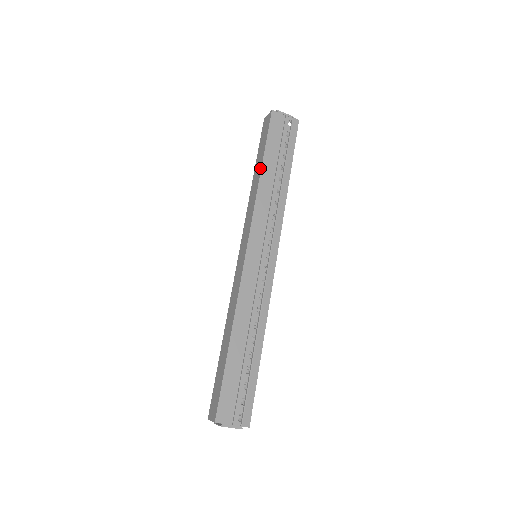
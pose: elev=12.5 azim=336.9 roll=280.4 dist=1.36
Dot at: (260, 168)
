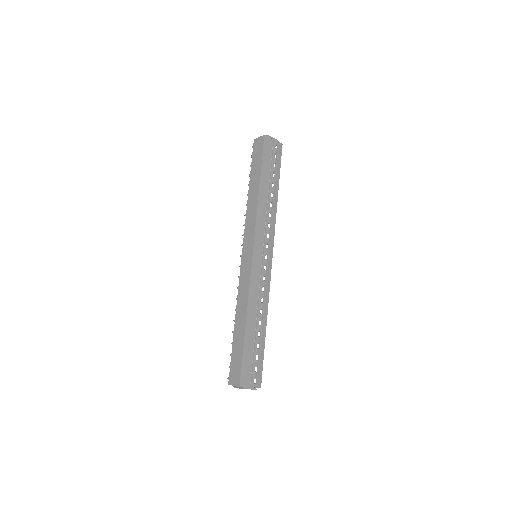
Dot at: (258, 184)
